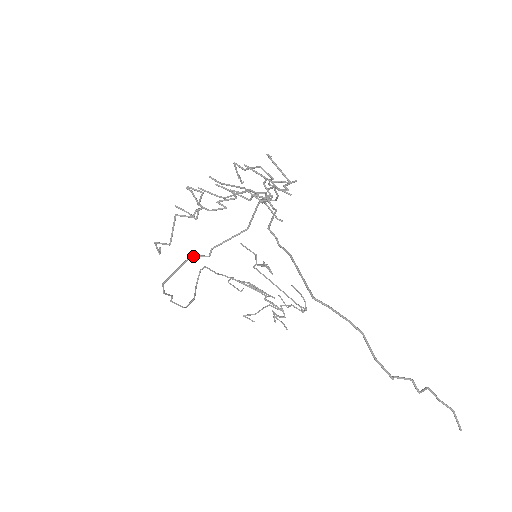
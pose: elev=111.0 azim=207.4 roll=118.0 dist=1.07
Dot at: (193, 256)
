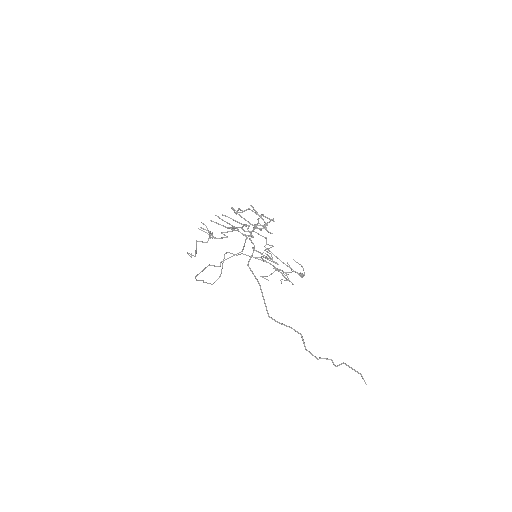
Dot at: (210, 265)
